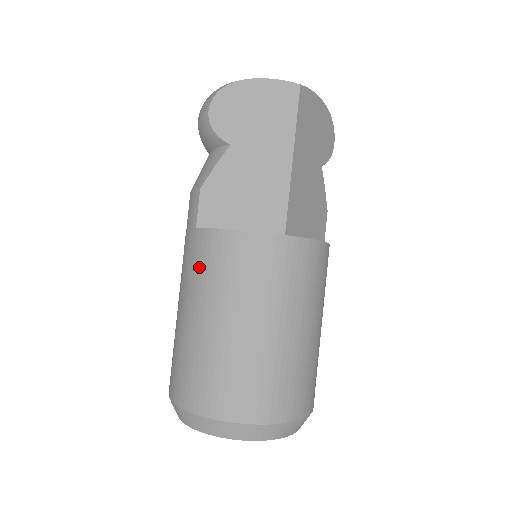
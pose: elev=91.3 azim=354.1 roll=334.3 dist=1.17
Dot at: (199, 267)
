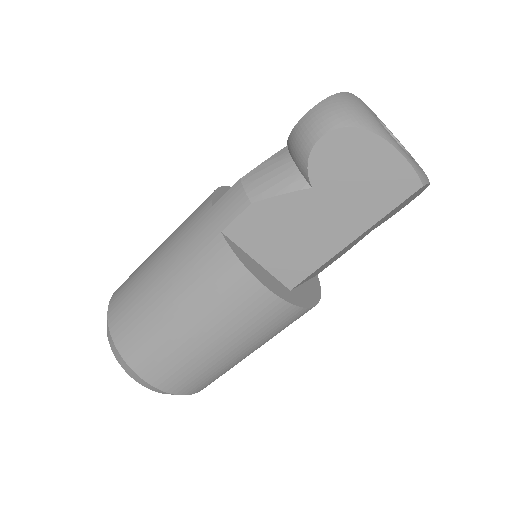
Dot at: (200, 269)
